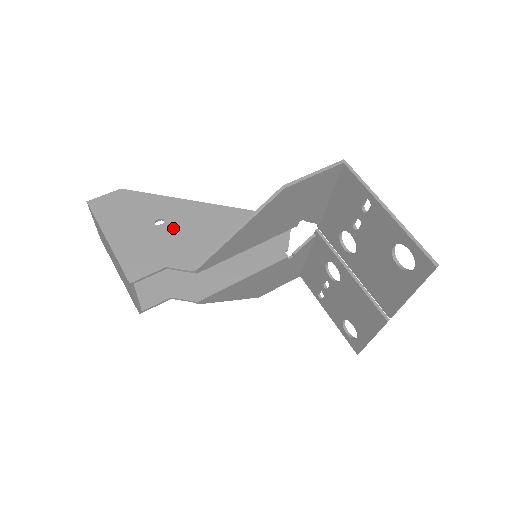
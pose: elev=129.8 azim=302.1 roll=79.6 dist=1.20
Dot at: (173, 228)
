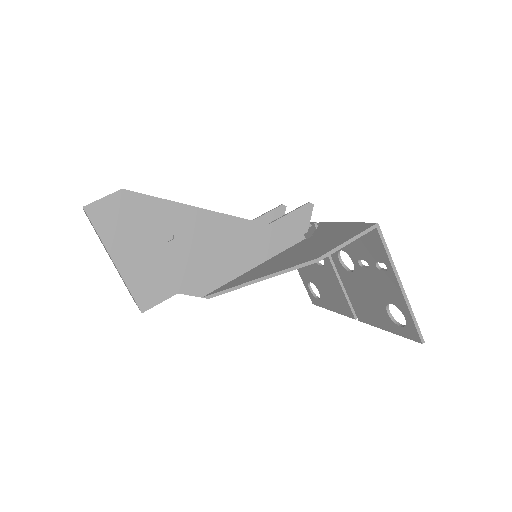
Dot at: (184, 246)
